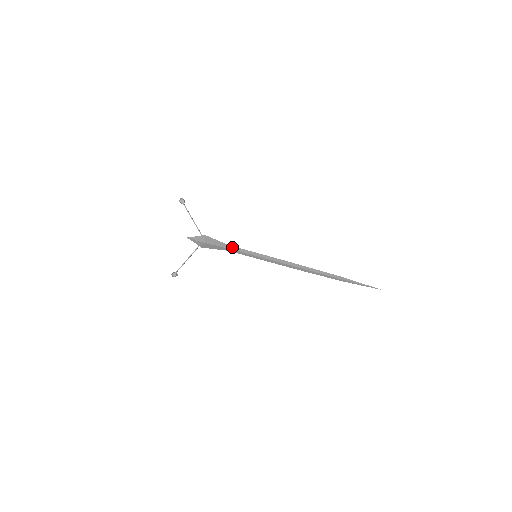
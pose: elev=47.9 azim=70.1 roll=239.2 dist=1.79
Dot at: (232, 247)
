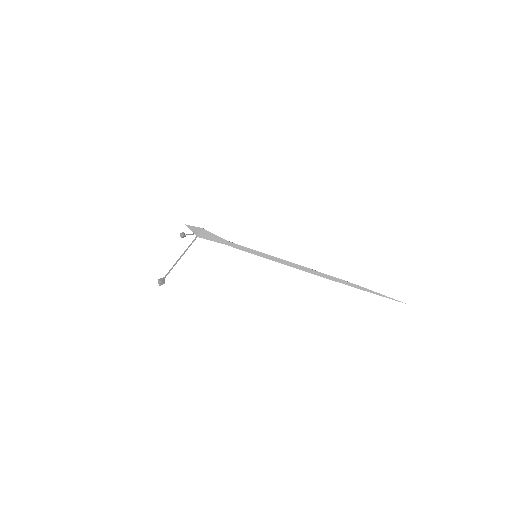
Dot at: (230, 242)
